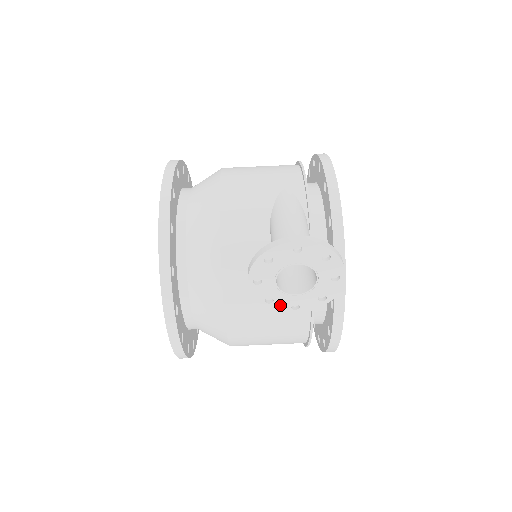
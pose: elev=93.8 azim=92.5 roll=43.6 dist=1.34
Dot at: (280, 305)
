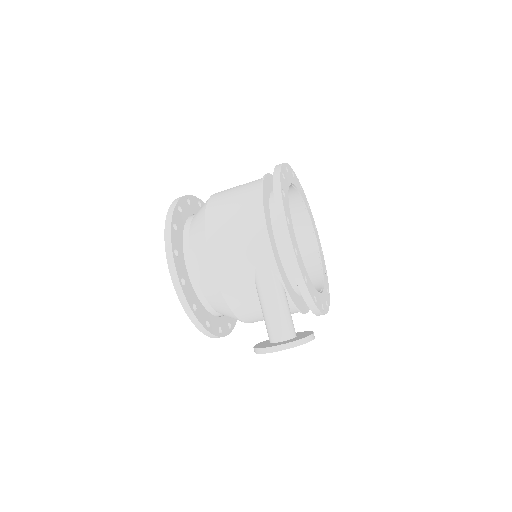
Dot at: occluded
